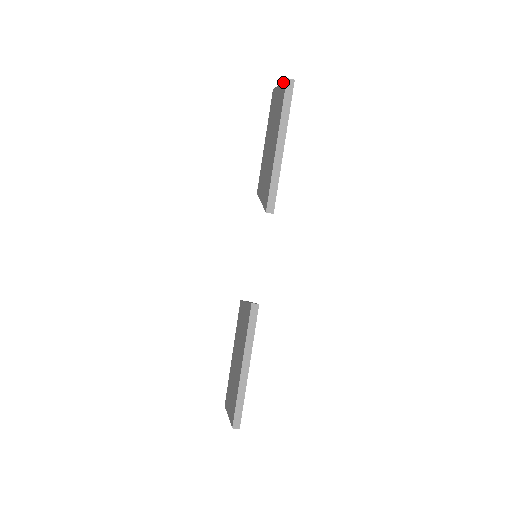
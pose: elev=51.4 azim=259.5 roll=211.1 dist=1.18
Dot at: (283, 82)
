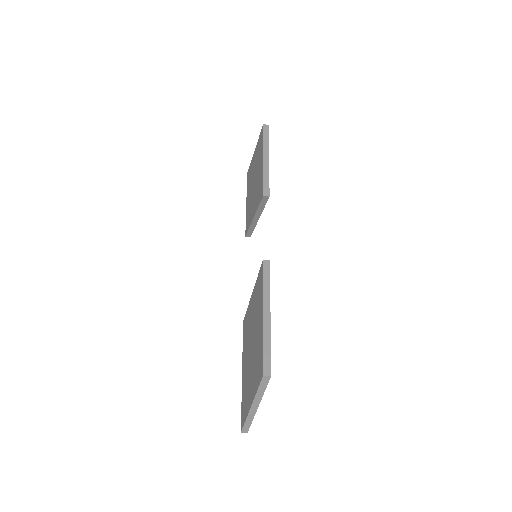
Dot at: (260, 135)
